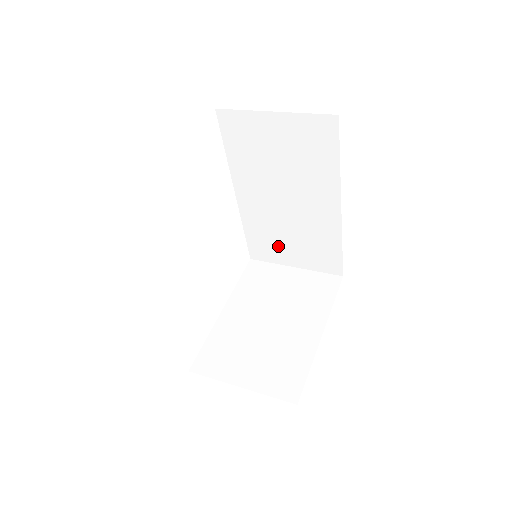
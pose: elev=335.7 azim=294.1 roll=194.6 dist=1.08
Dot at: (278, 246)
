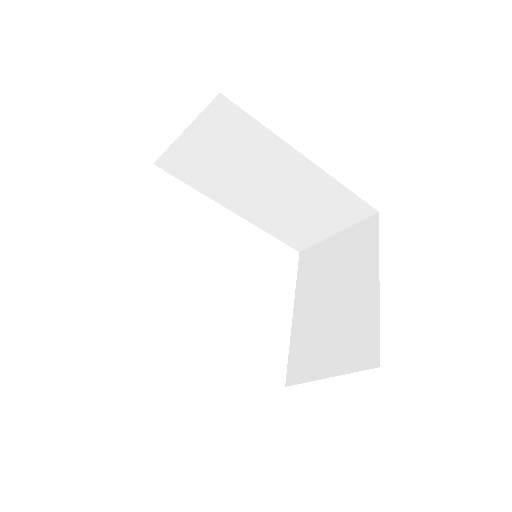
Dot at: (304, 227)
